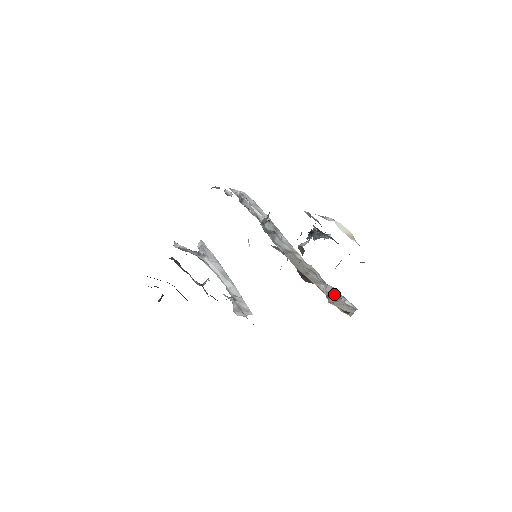
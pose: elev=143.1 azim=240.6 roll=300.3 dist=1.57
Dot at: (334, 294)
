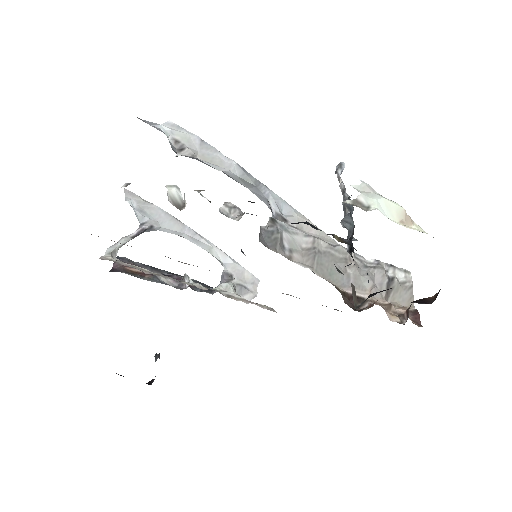
Dot at: (385, 281)
